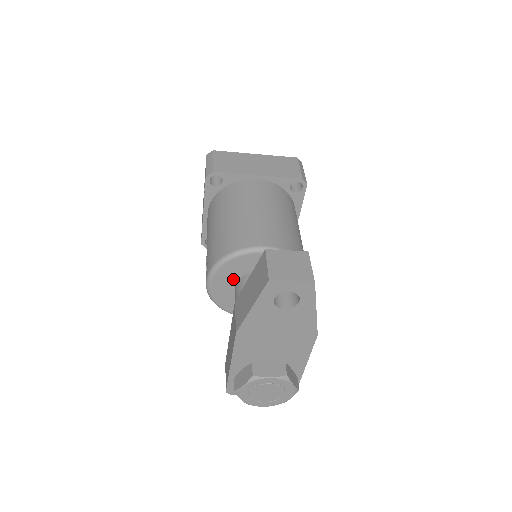
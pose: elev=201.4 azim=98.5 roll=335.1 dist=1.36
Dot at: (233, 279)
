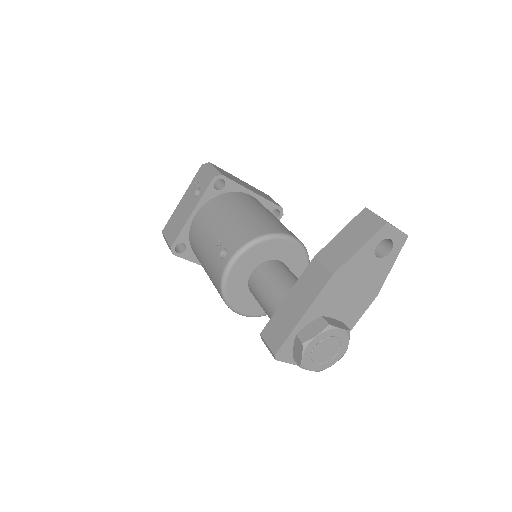
Dot at: (255, 263)
